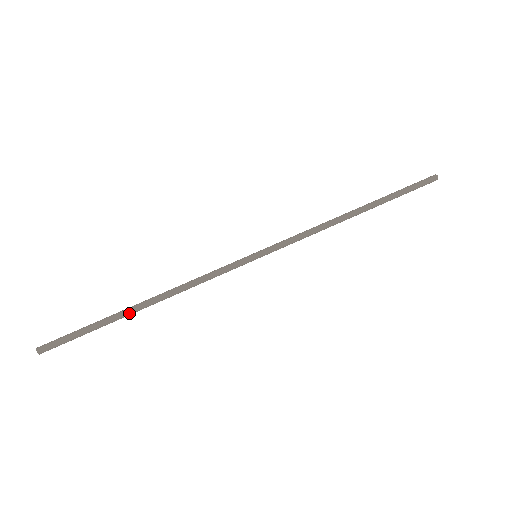
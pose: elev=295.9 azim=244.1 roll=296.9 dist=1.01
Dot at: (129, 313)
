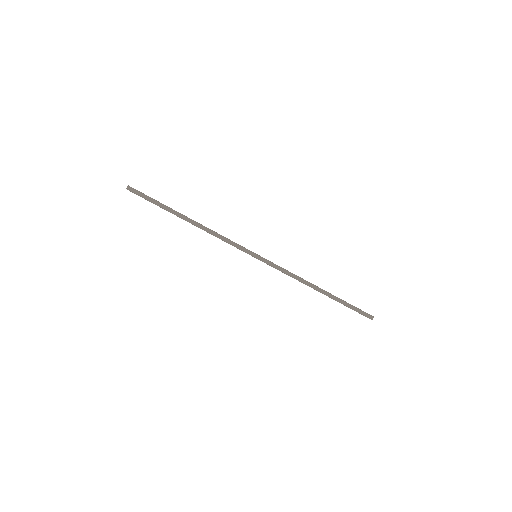
Dot at: (179, 216)
